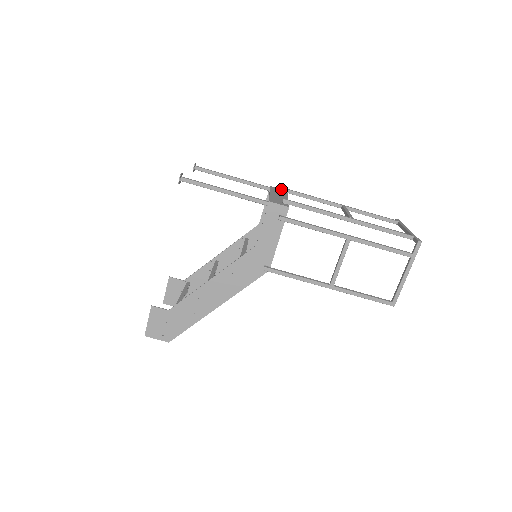
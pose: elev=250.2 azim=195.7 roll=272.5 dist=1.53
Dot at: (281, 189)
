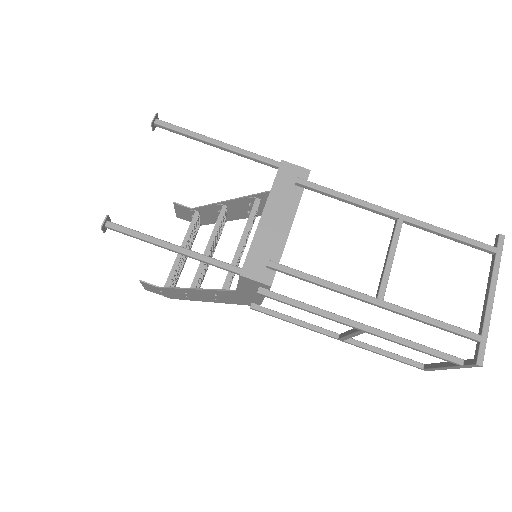
Dot at: (299, 168)
